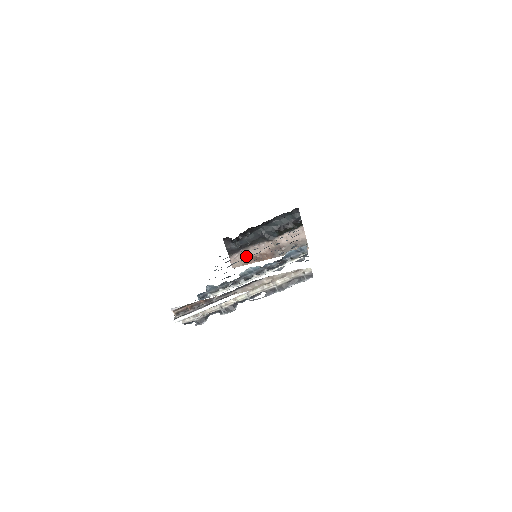
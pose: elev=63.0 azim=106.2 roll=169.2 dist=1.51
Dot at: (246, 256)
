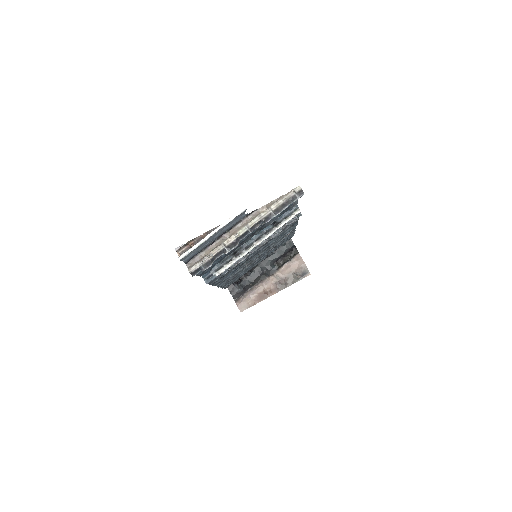
Dot at: (251, 296)
